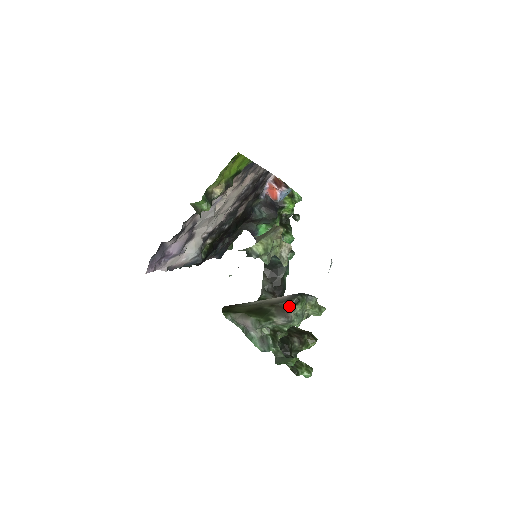
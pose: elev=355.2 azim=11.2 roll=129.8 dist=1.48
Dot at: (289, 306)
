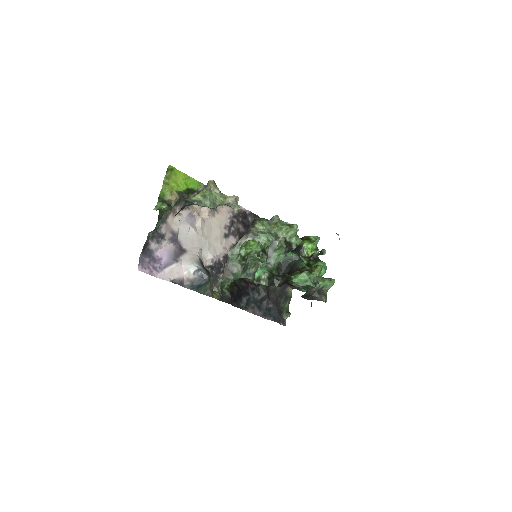
Dot at: (249, 228)
